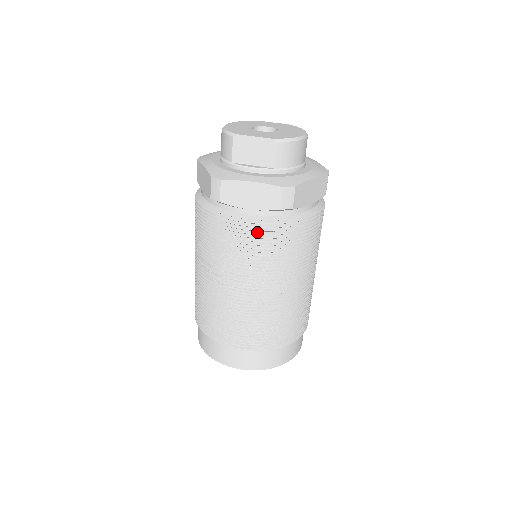
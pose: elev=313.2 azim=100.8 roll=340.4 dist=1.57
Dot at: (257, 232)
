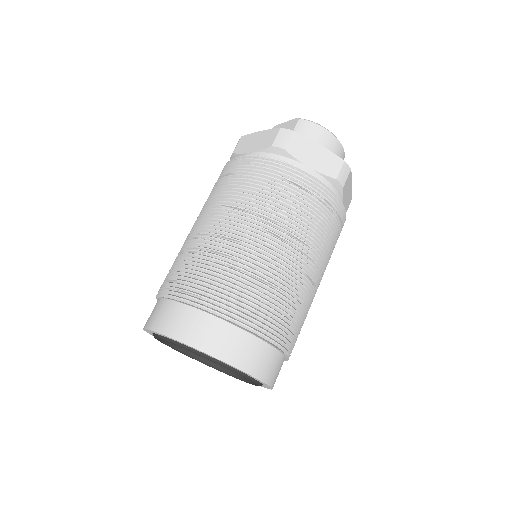
Dot at: (244, 165)
